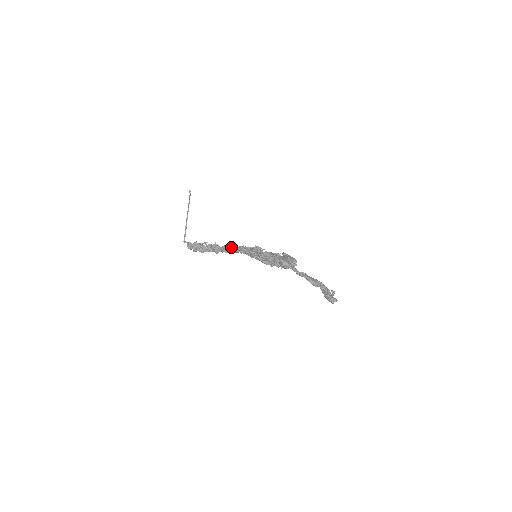
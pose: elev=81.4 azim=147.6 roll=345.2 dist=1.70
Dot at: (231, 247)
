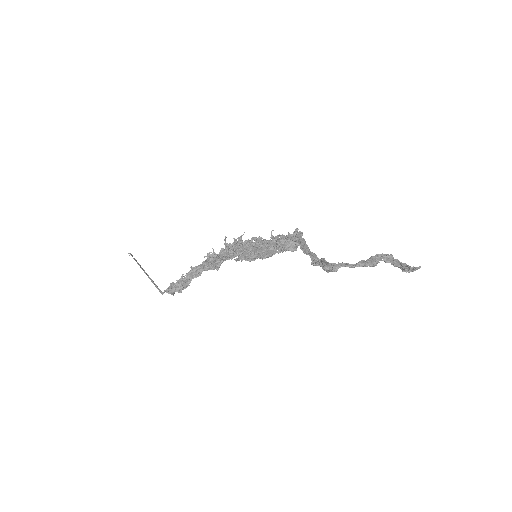
Dot at: (218, 264)
